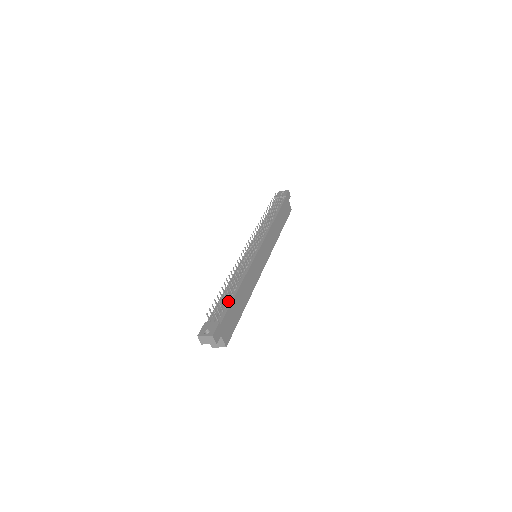
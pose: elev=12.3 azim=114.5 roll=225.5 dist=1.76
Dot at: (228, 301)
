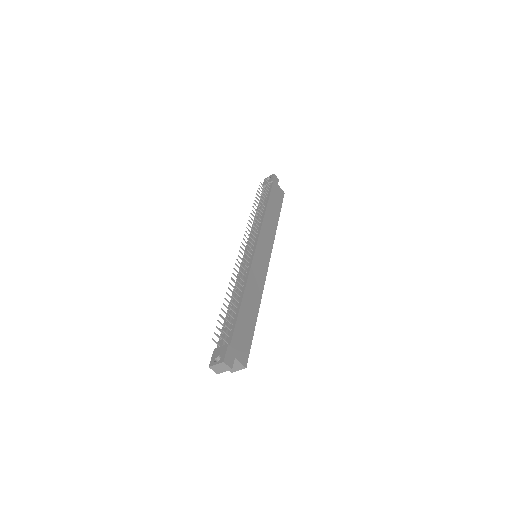
Dot at: (234, 317)
